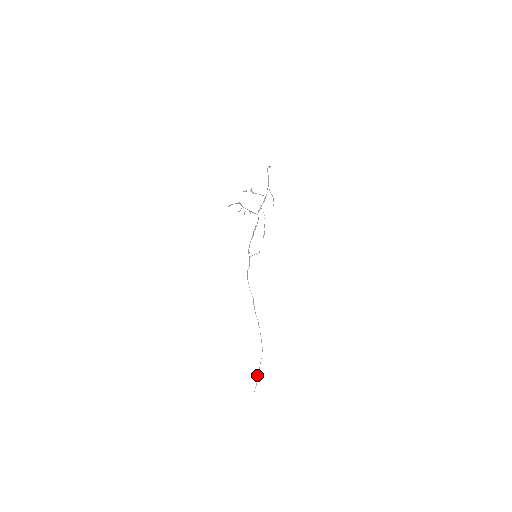
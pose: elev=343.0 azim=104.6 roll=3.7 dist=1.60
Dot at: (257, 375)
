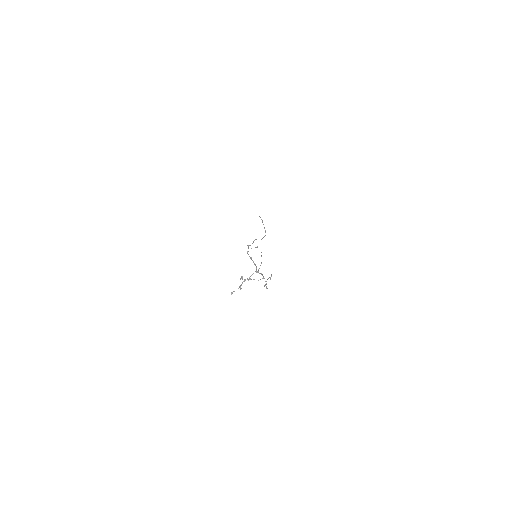
Dot at: (261, 219)
